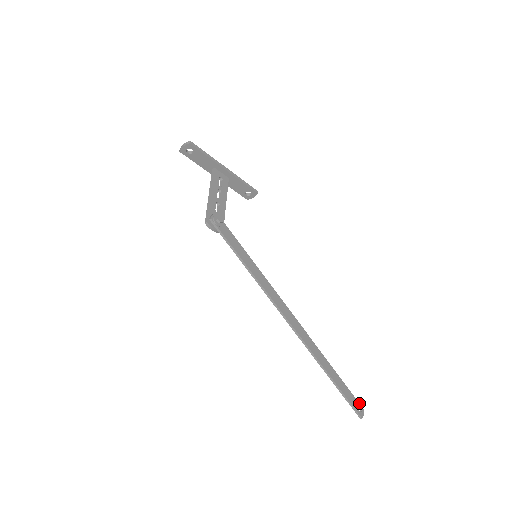
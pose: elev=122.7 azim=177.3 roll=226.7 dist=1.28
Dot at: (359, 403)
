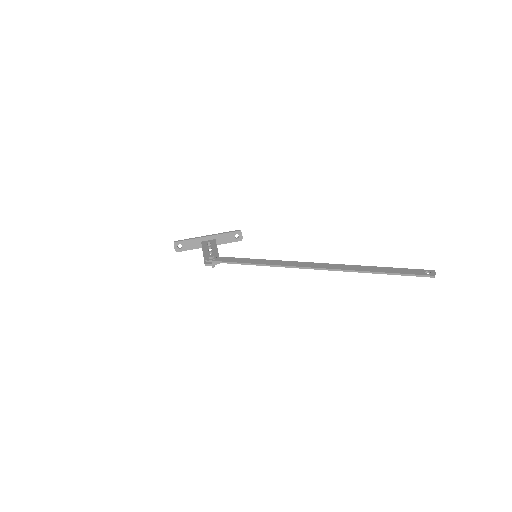
Dot at: (424, 270)
